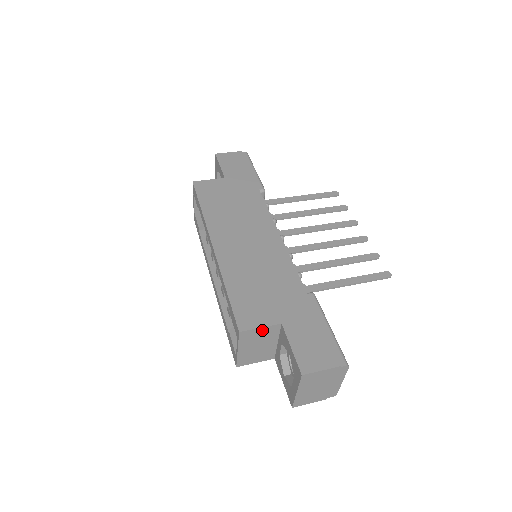
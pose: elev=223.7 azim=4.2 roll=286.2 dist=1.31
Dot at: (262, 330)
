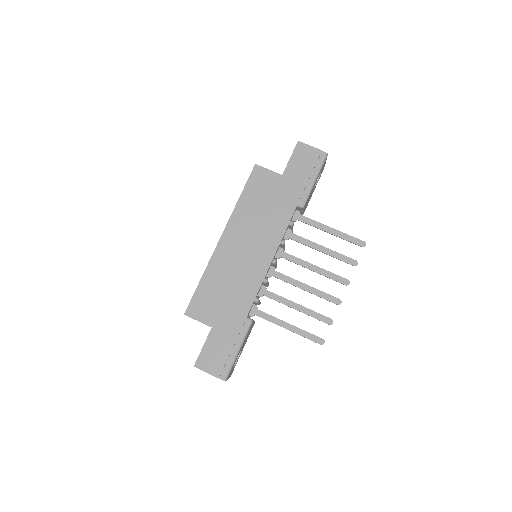
Dot at: (200, 321)
